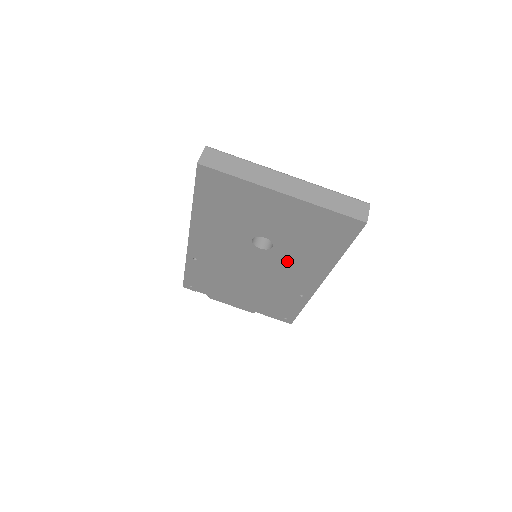
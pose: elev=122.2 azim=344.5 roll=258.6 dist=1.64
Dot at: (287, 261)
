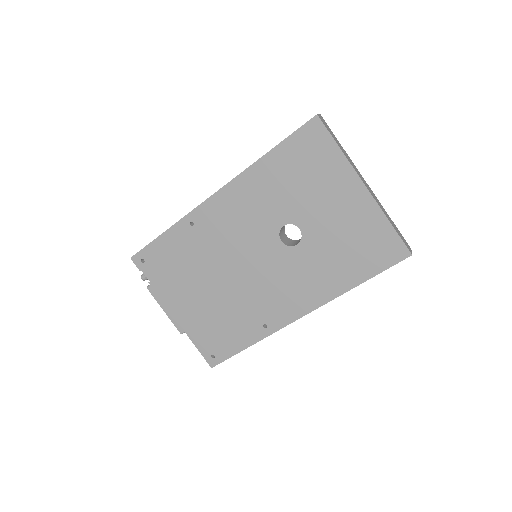
Dot at: (294, 270)
